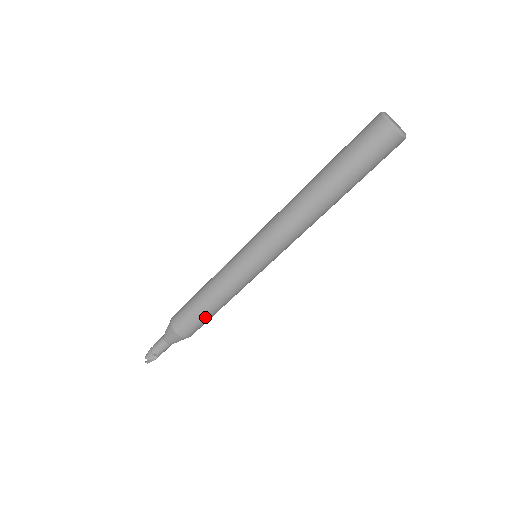
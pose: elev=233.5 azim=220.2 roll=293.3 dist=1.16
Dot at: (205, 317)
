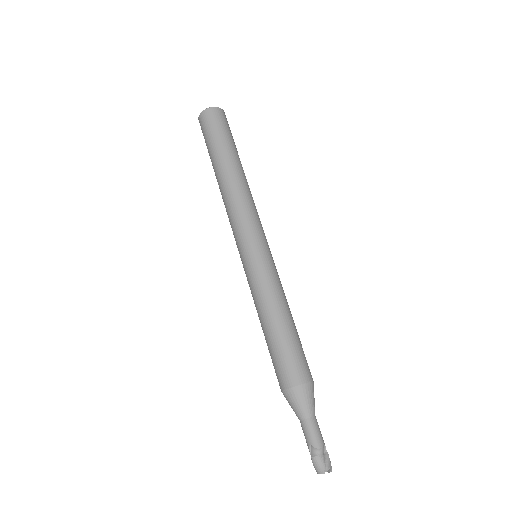
Dot at: (298, 337)
